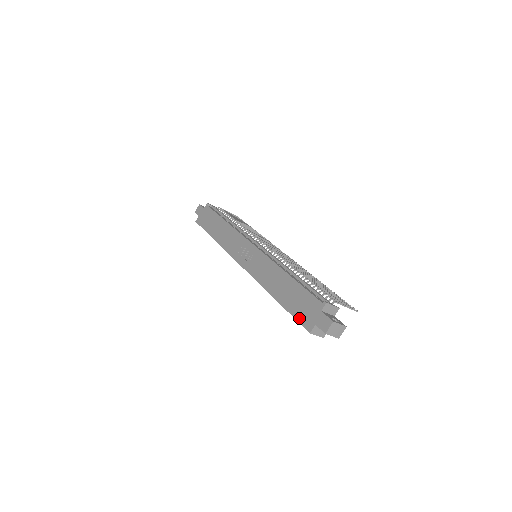
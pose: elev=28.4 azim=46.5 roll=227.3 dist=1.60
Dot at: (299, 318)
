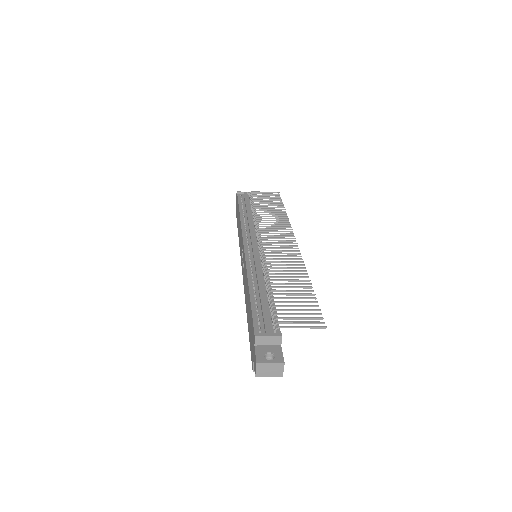
Dot at: (250, 349)
